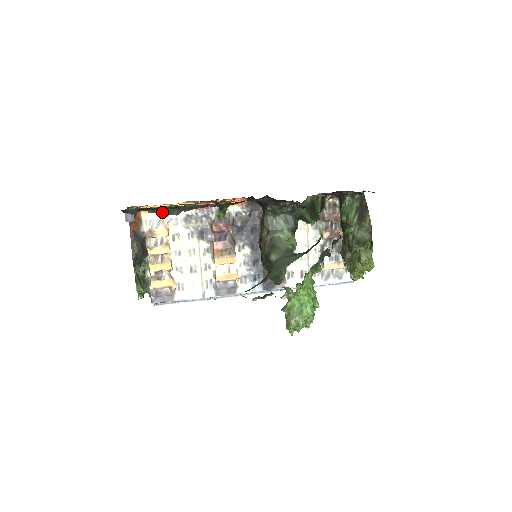
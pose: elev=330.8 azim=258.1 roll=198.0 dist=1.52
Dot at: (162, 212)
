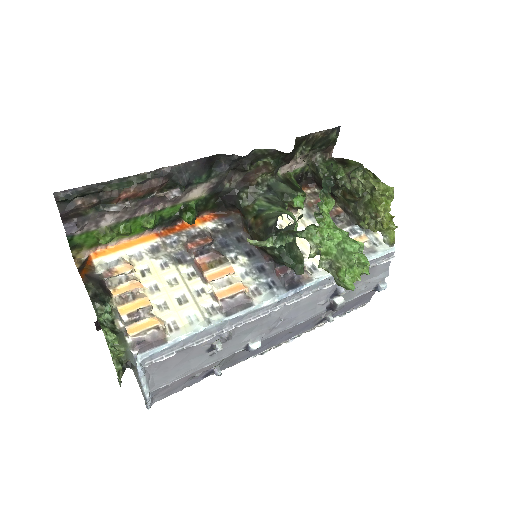
Dot at: (108, 189)
